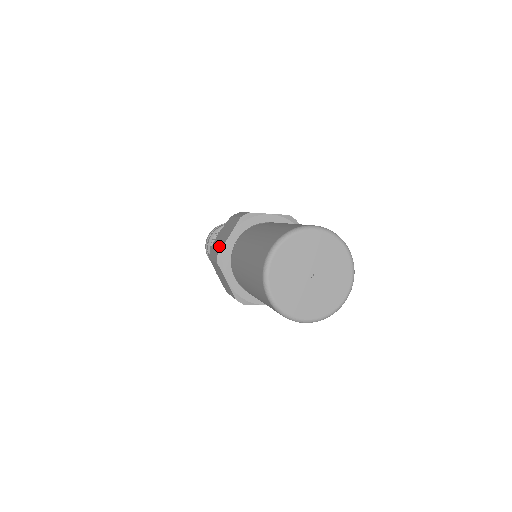
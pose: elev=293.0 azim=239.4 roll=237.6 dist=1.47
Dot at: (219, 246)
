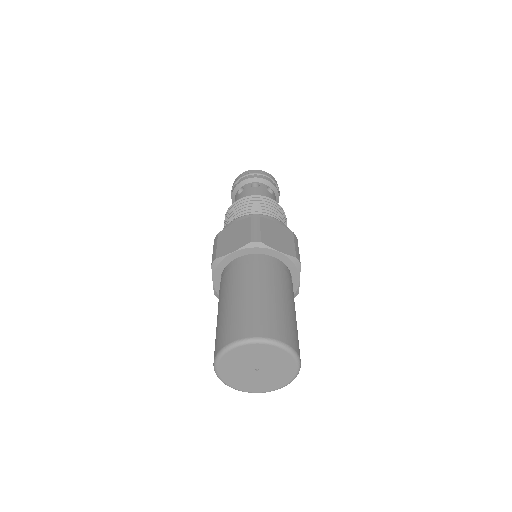
Dot at: (221, 250)
